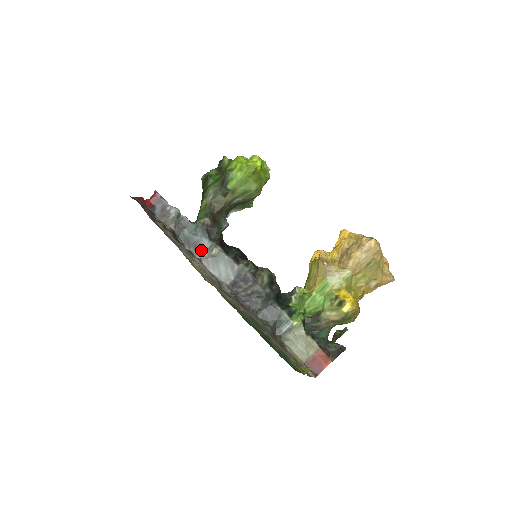
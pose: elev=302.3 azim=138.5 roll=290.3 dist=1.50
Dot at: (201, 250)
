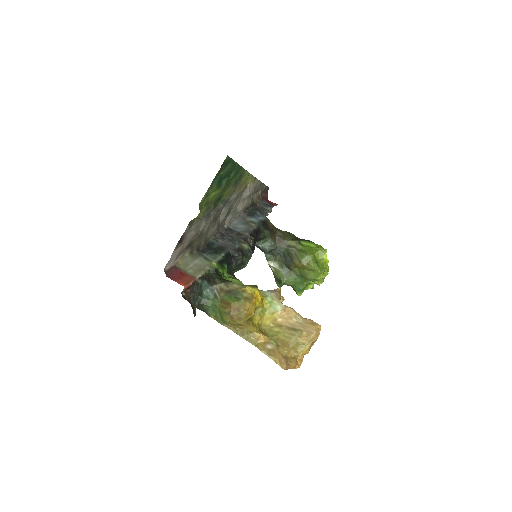
Dot at: (250, 217)
